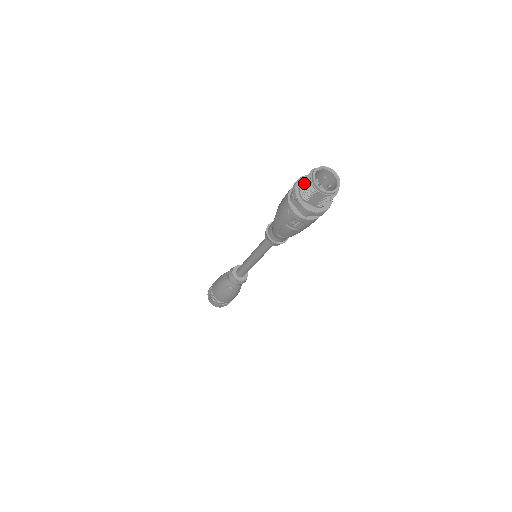
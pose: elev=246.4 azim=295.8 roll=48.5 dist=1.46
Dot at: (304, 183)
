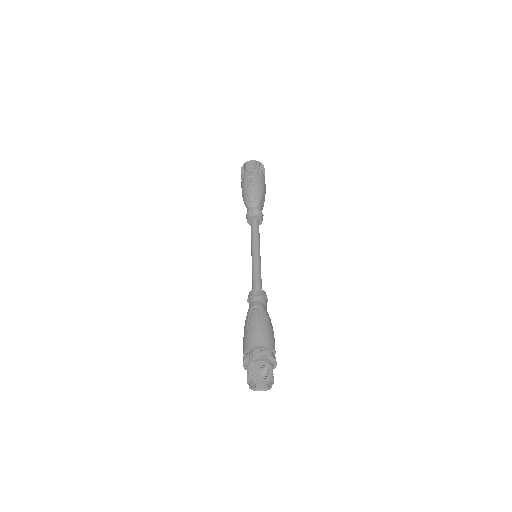
Dot at: occluded
